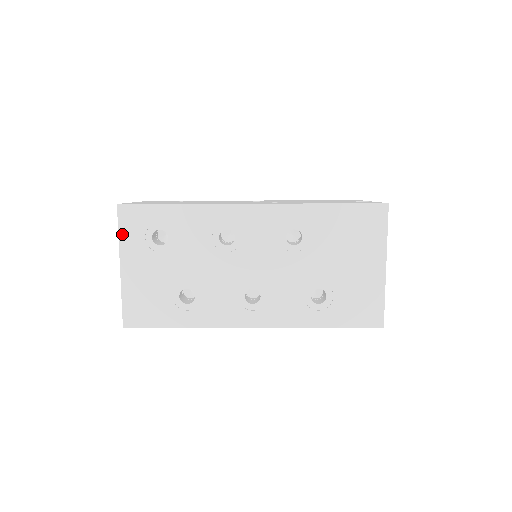
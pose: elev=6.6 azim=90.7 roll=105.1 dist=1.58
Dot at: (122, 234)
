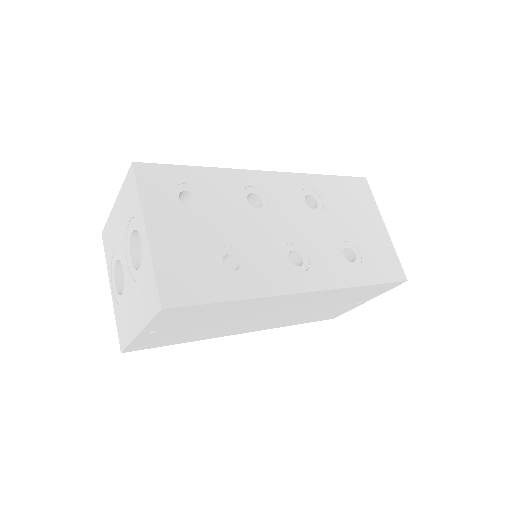
Dot at: (143, 193)
